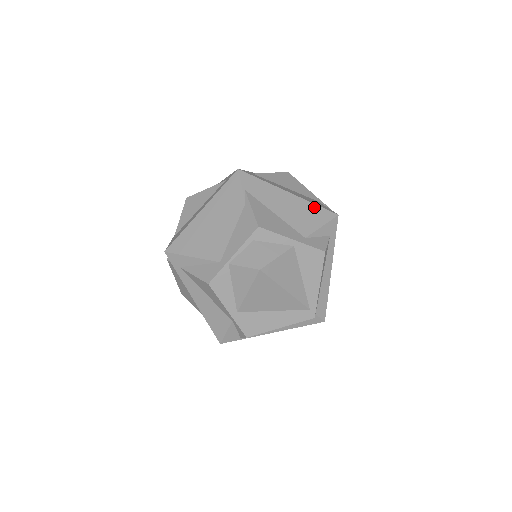
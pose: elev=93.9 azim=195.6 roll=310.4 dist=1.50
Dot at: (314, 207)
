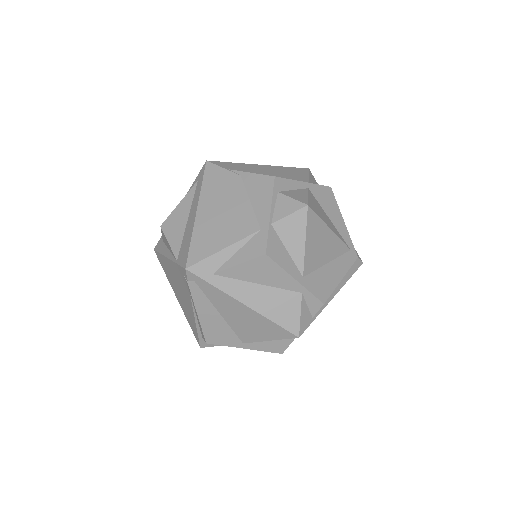
Dot at: (288, 168)
